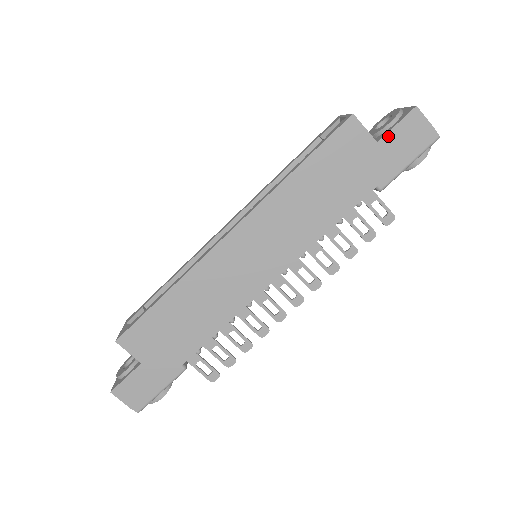
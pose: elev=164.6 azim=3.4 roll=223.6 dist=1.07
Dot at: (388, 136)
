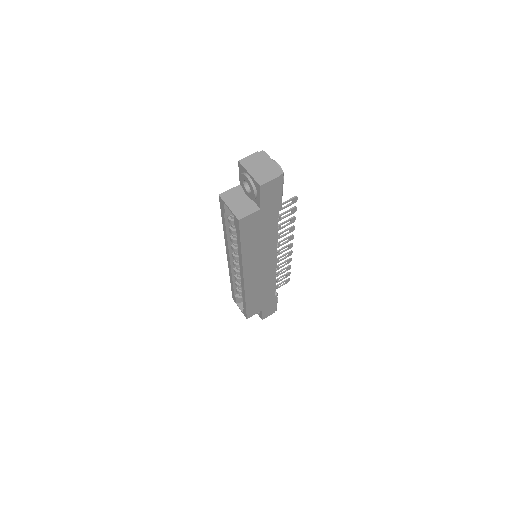
Dot at: (262, 203)
